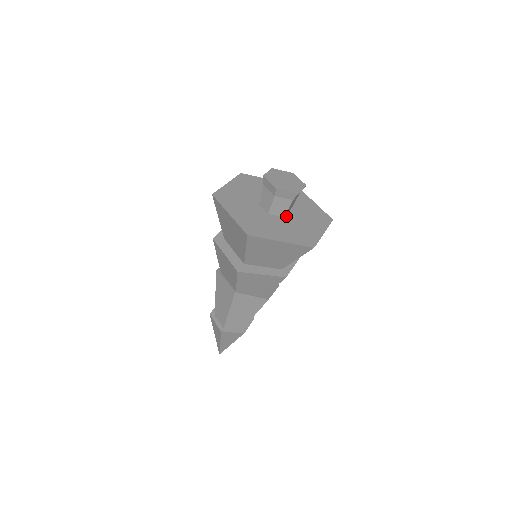
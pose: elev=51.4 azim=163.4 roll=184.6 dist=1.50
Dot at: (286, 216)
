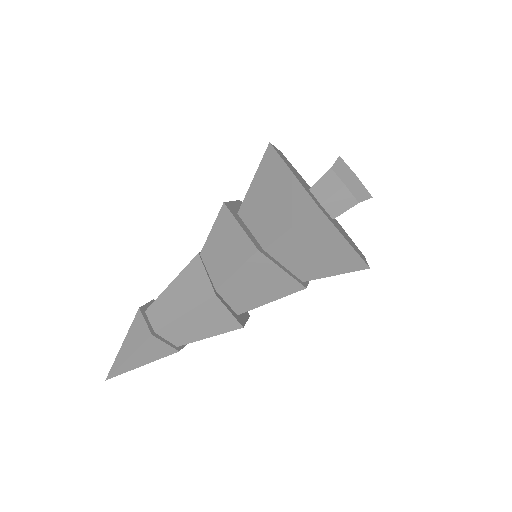
Dot at: (324, 208)
